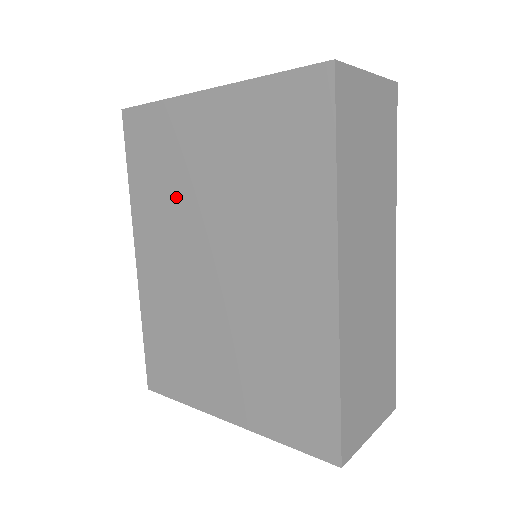
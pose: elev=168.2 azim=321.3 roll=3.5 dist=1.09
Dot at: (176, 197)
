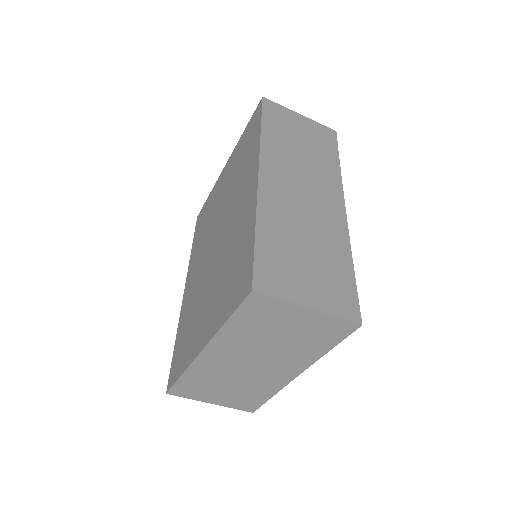
Dot at: (207, 229)
